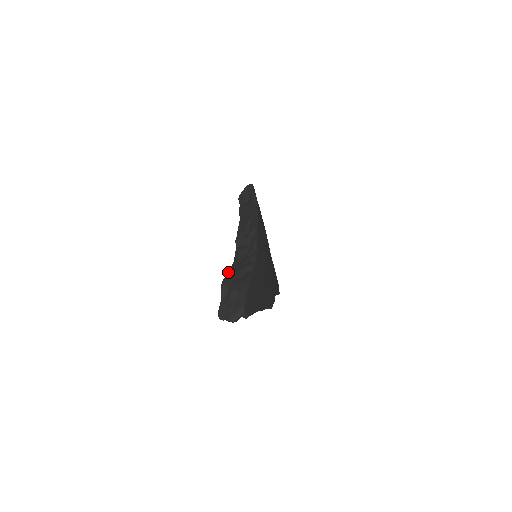
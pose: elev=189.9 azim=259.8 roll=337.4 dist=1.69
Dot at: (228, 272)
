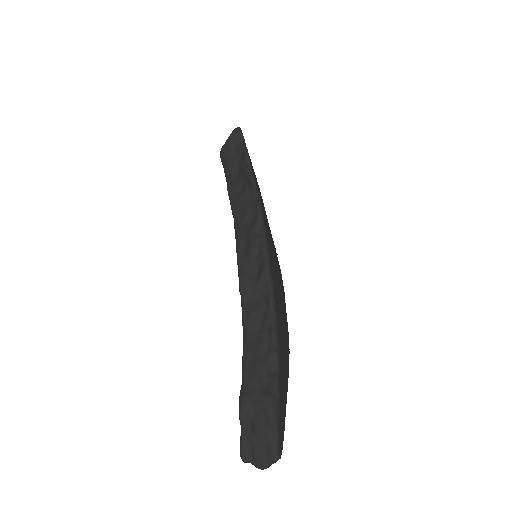
Dot at: (242, 373)
